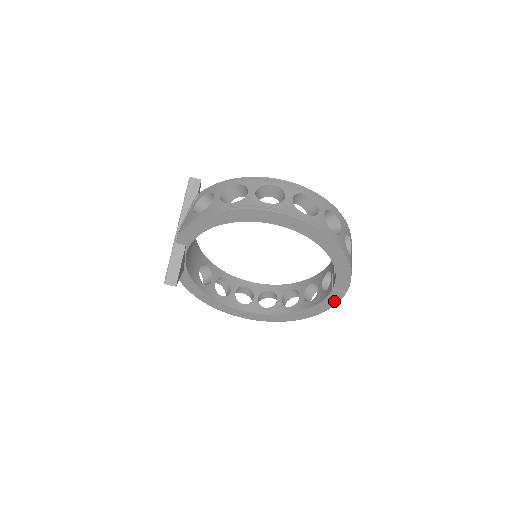
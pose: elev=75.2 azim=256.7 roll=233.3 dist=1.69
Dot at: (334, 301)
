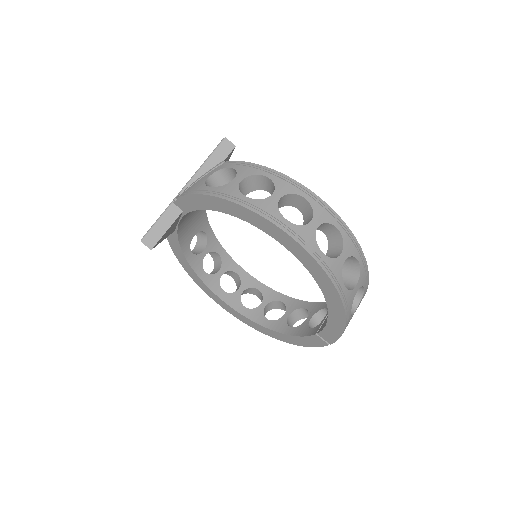
Dot at: (313, 343)
